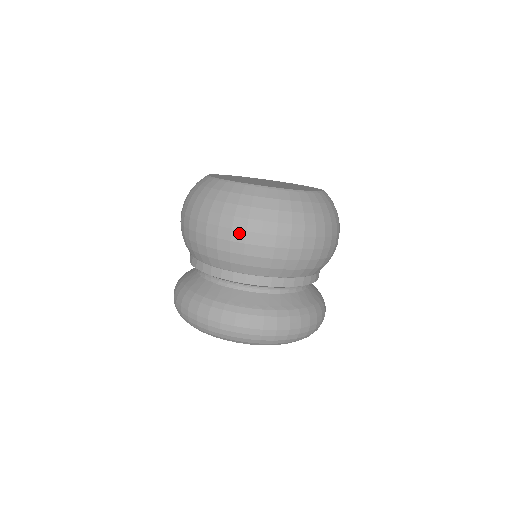
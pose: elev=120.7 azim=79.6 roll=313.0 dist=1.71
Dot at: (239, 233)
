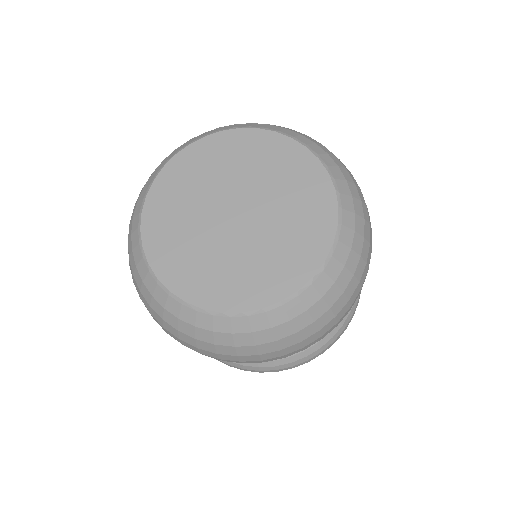
Dot at: (252, 362)
